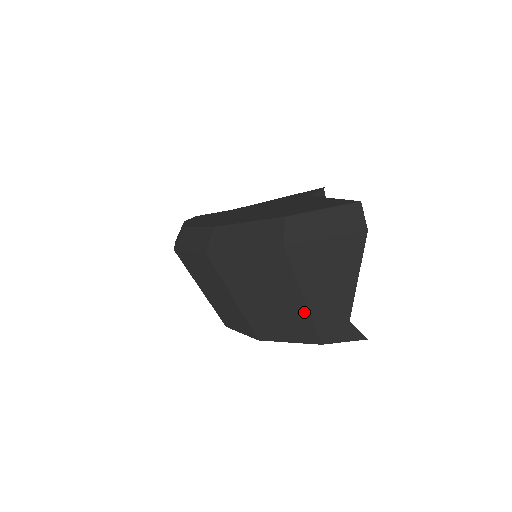
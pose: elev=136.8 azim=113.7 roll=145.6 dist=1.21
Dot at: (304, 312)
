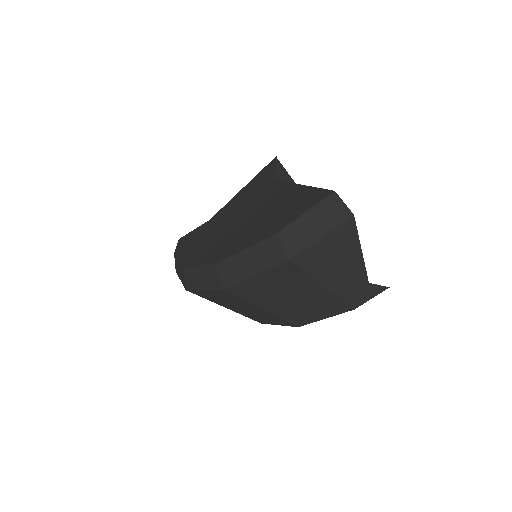
Dot at: (329, 295)
